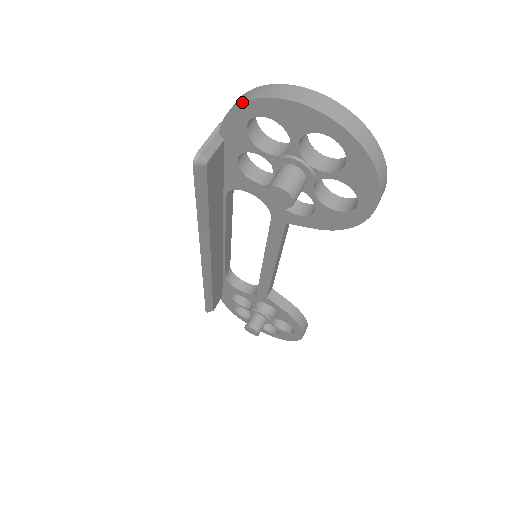
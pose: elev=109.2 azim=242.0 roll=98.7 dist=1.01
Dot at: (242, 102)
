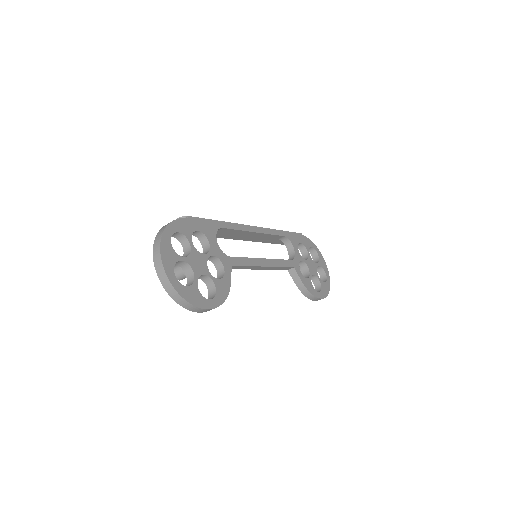
Dot at: (158, 232)
